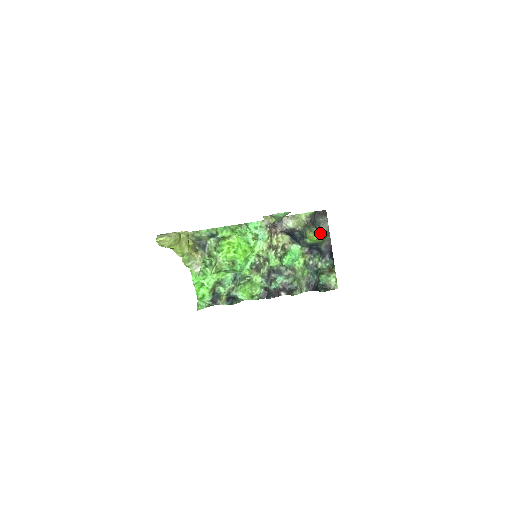
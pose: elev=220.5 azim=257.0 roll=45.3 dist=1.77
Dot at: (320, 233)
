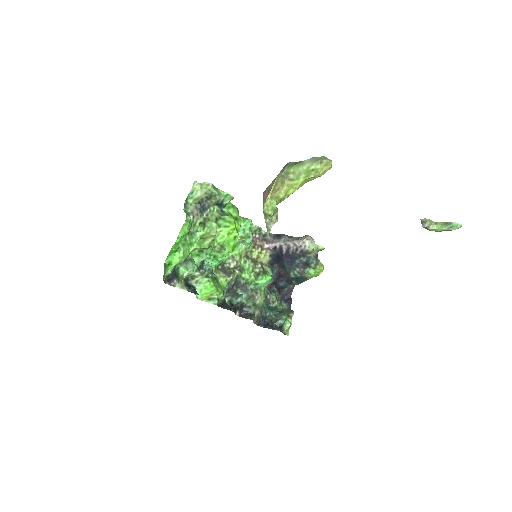
Dot at: occluded
